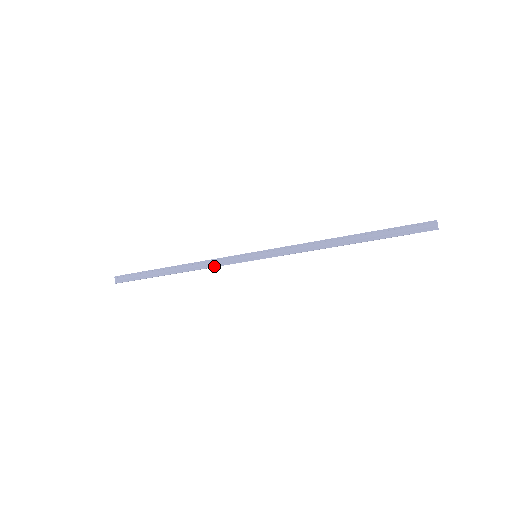
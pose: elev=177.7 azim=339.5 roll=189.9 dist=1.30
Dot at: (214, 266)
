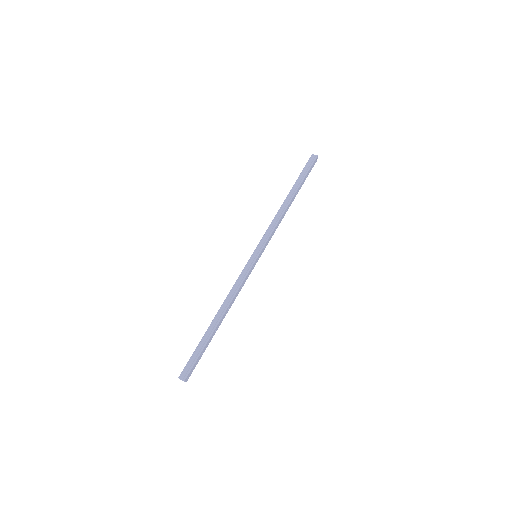
Dot at: (240, 286)
